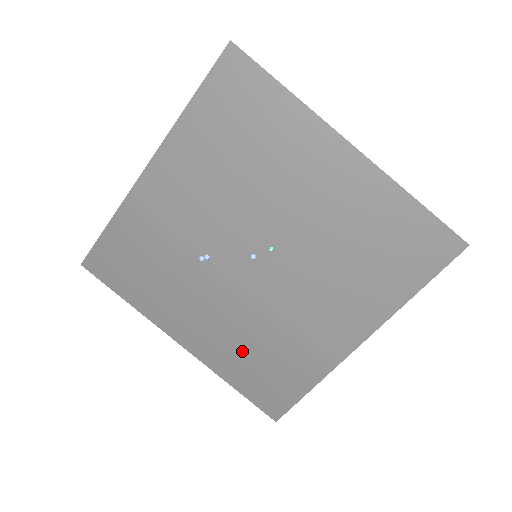
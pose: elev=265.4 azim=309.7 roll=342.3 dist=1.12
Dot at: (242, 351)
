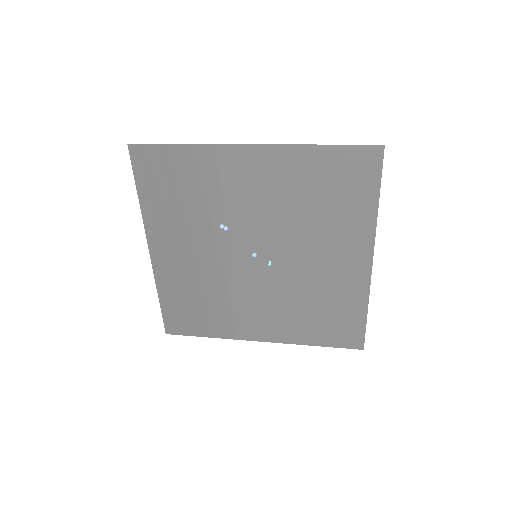
Dot at: (188, 288)
